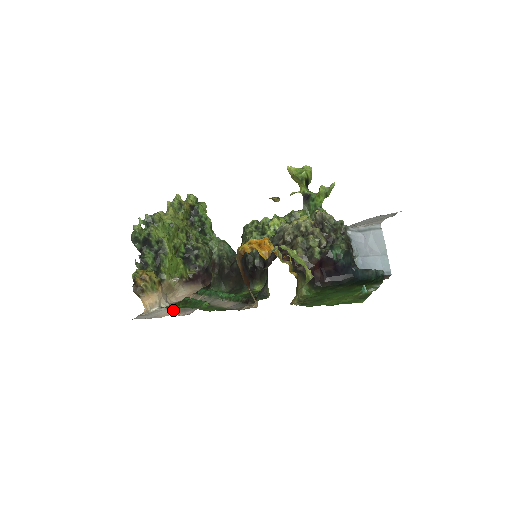
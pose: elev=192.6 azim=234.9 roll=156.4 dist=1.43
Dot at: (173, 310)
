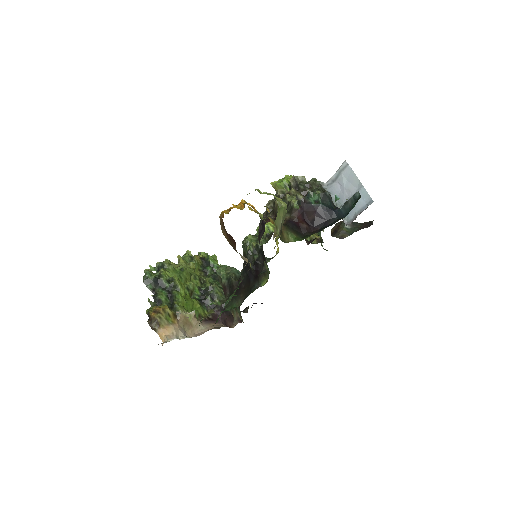
Dot at: occluded
